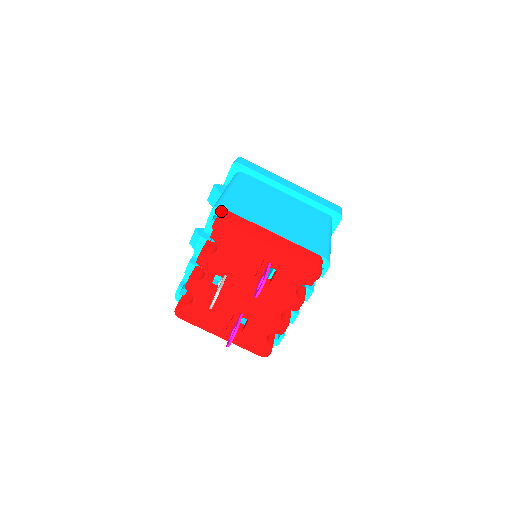
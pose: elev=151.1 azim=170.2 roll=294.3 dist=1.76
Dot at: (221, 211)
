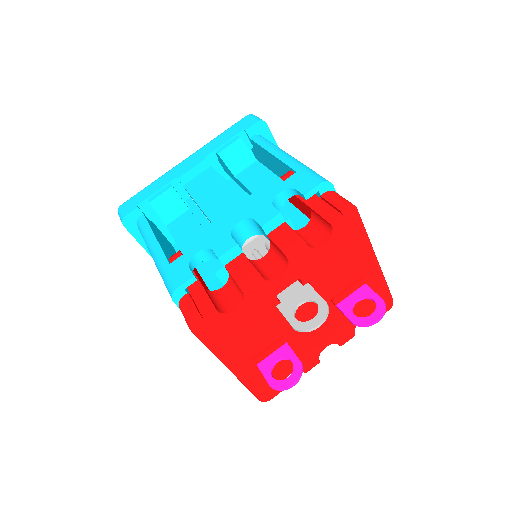
Dot at: (331, 190)
